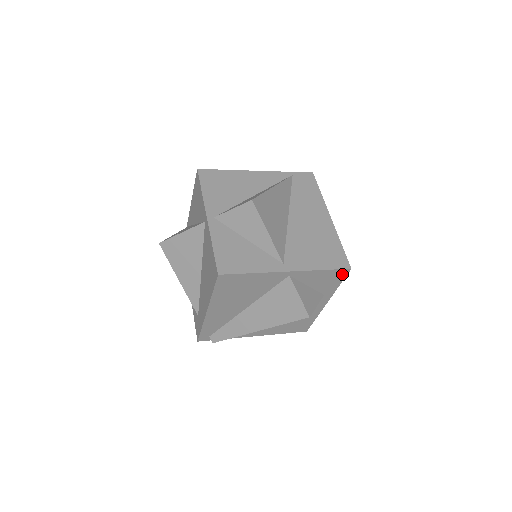
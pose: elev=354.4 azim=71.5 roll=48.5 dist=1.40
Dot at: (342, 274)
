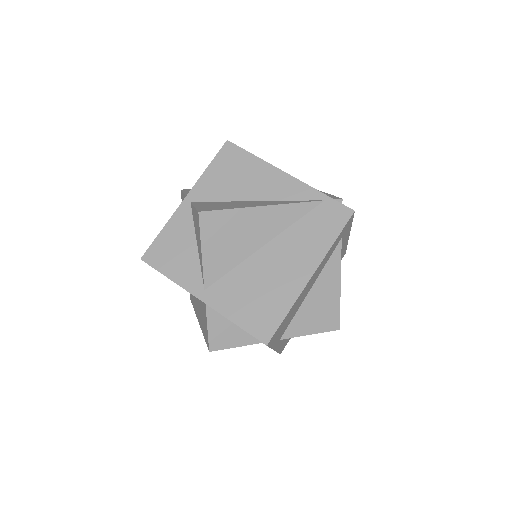
Dot at: occluded
